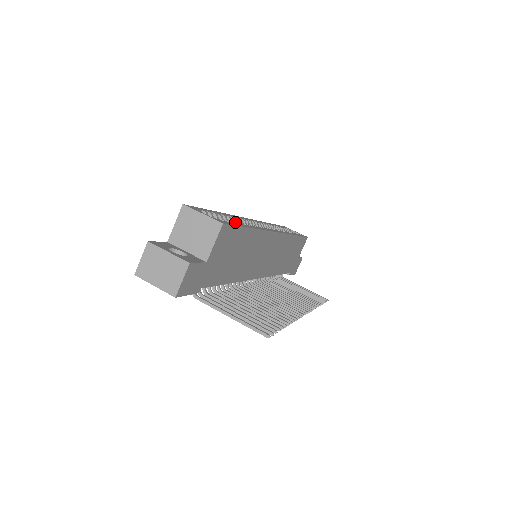
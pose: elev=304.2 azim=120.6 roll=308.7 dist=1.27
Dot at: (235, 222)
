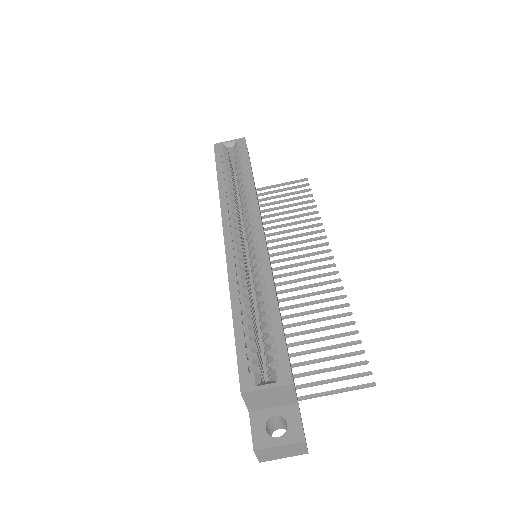
Dot at: (267, 325)
